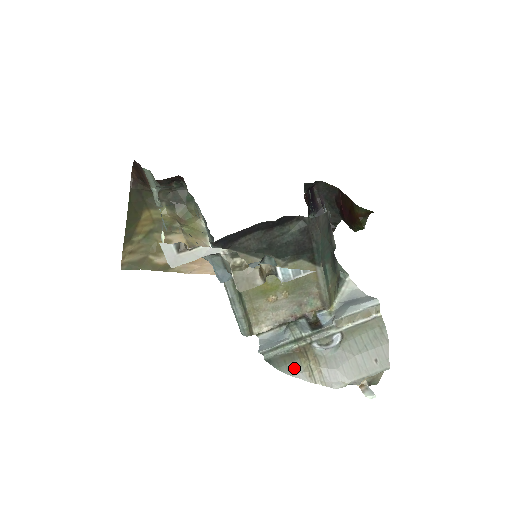
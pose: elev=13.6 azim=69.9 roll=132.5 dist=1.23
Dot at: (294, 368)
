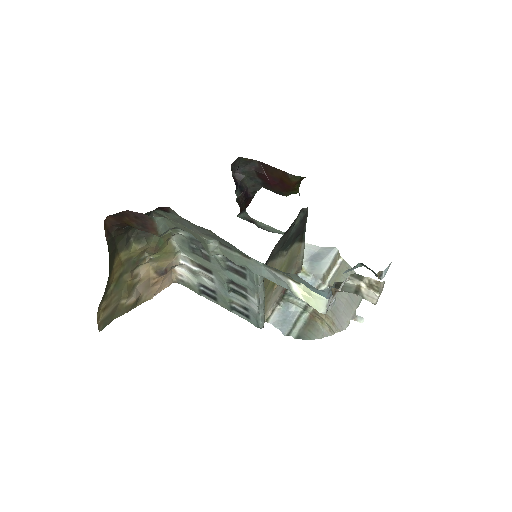
Dot at: (318, 332)
